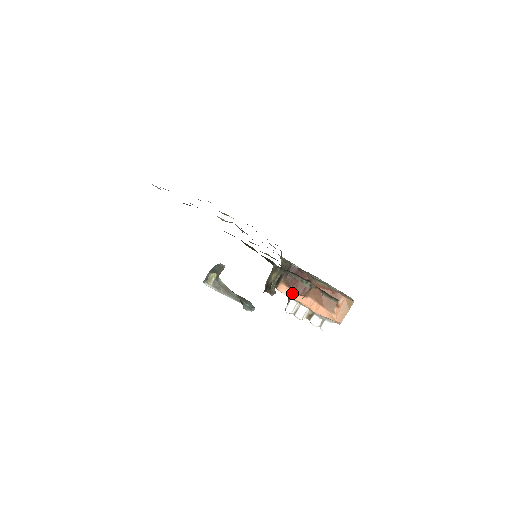
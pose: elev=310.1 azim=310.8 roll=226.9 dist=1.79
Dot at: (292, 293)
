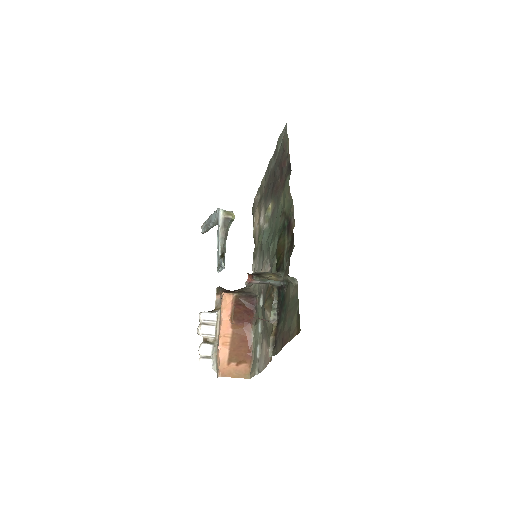
Dot at: (228, 310)
